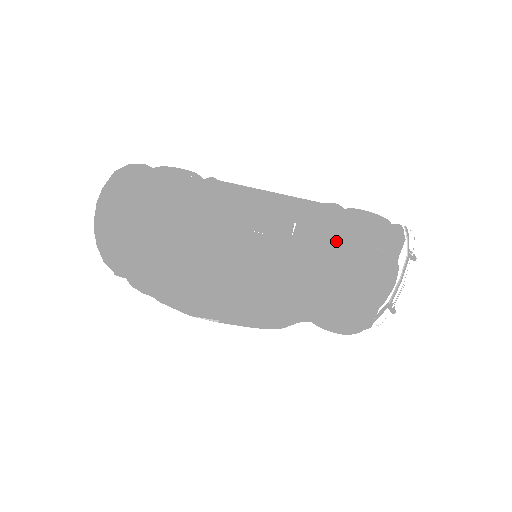
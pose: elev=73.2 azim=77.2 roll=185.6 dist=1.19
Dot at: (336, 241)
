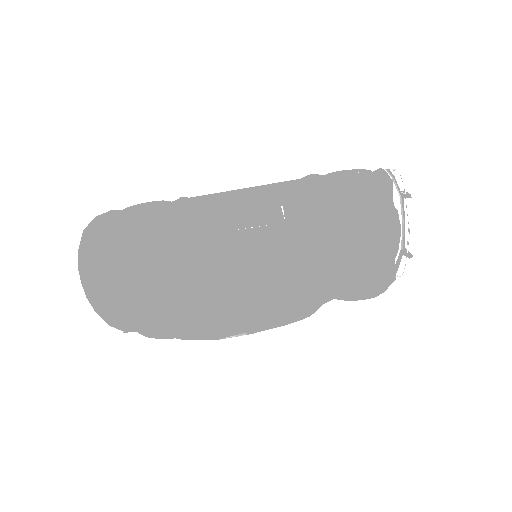
Dot at: (328, 207)
